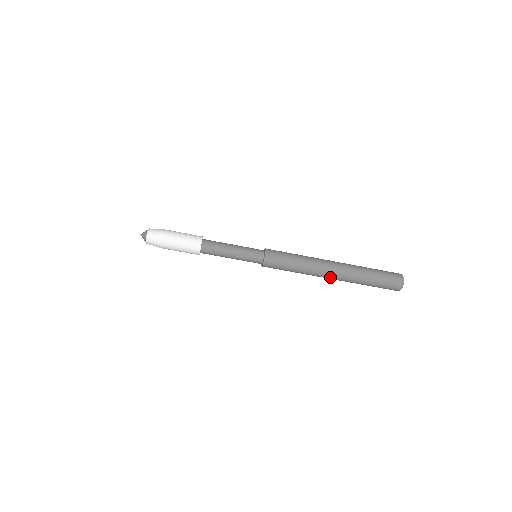
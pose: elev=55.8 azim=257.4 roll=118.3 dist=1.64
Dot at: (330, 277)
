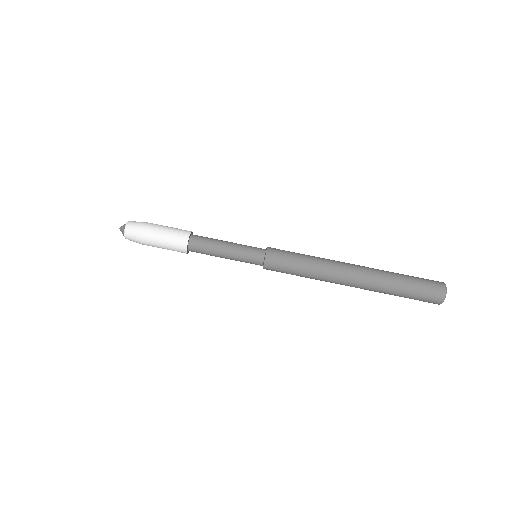
Dot at: (352, 268)
